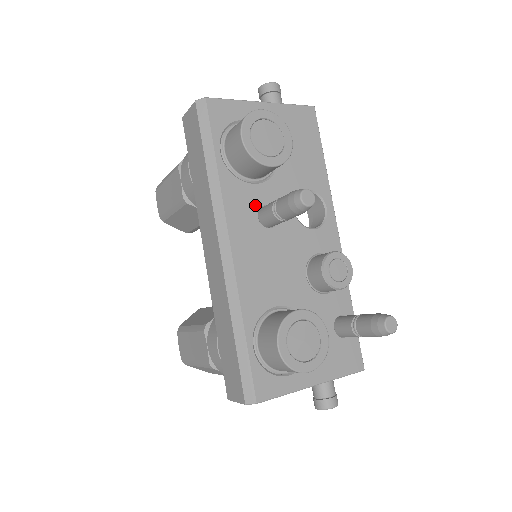
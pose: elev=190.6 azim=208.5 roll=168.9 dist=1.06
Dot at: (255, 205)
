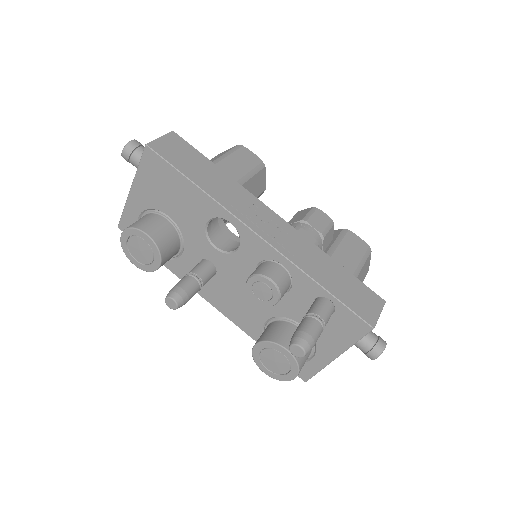
Dot at: occluded
